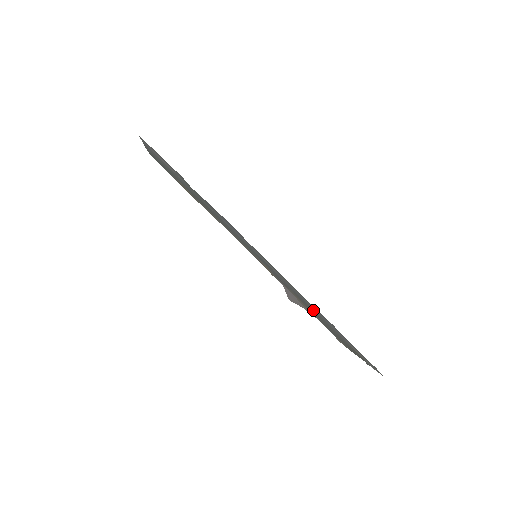
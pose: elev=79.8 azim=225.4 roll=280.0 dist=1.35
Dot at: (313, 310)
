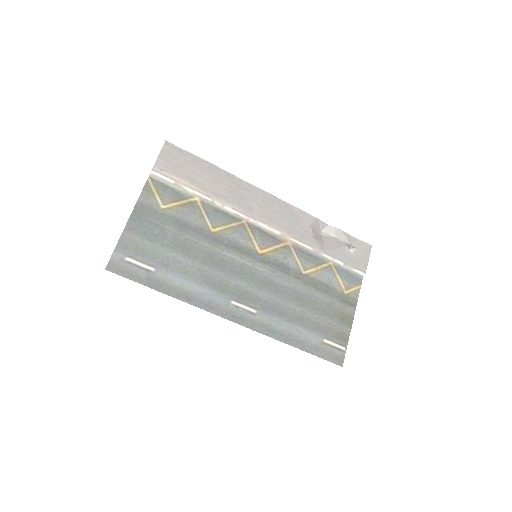
Dot at: (299, 308)
